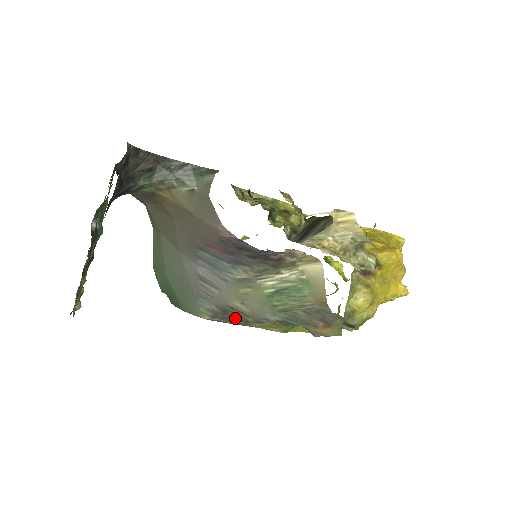
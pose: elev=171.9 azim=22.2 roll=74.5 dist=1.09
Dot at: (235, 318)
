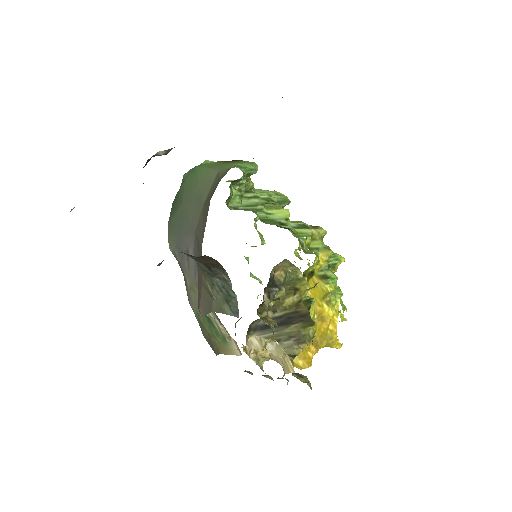
Dot at: occluded
